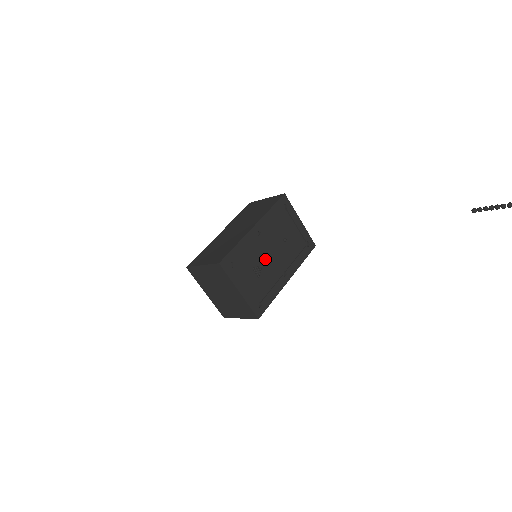
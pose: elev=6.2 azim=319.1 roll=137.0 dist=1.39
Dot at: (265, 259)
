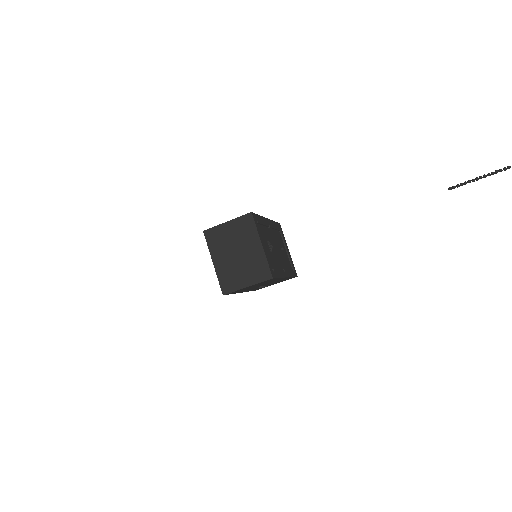
Dot at: (273, 246)
